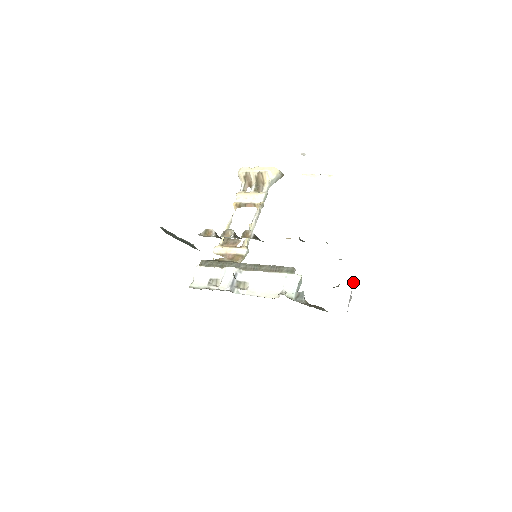
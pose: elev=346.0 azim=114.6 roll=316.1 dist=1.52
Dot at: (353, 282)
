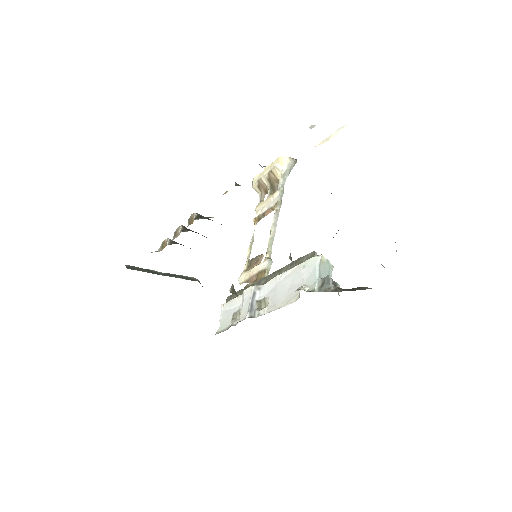
Dot at: occluded
